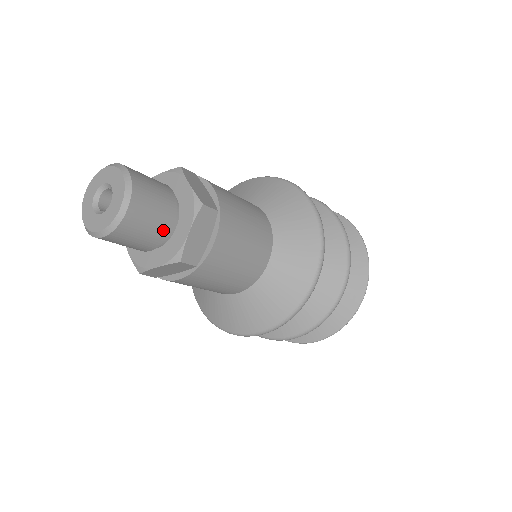
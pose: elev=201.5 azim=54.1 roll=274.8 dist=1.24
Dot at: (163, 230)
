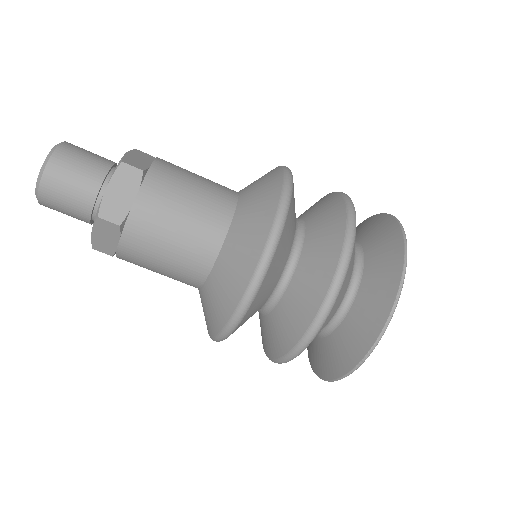
Dot at: (89, 191)
